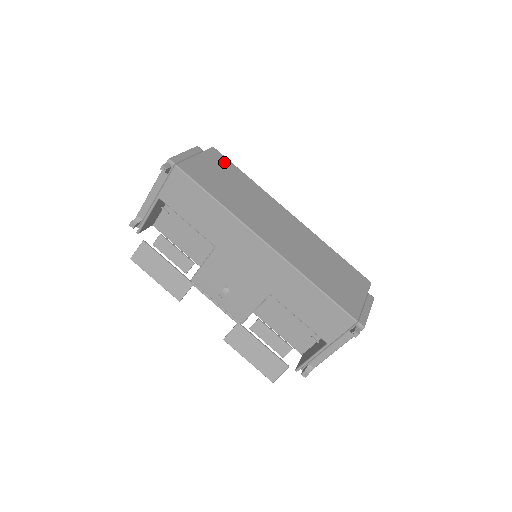
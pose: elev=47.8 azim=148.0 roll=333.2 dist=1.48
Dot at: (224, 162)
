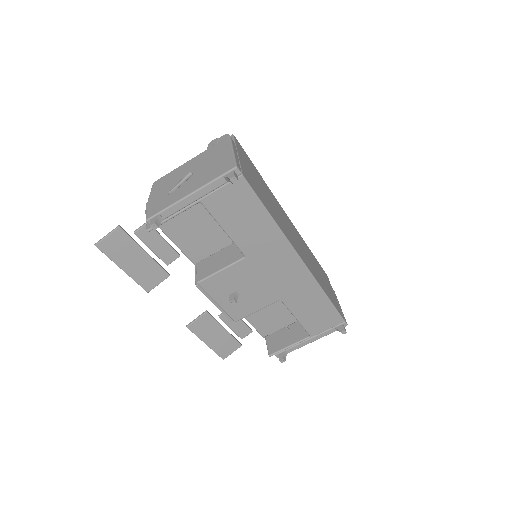
Dot at: (246, 157)
